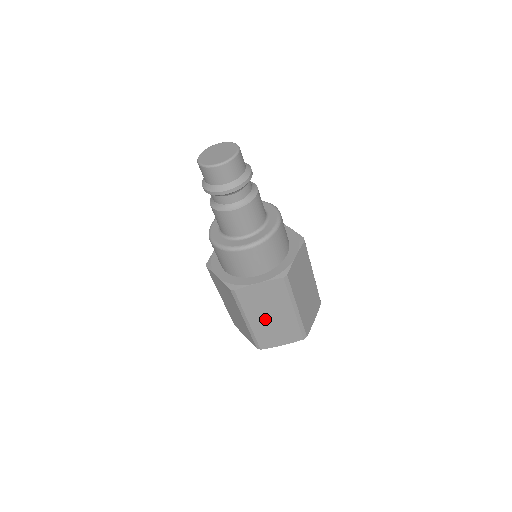
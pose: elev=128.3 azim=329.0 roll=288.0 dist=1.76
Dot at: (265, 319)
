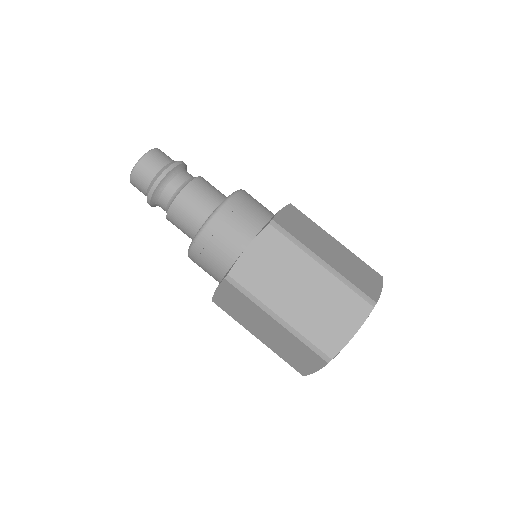
Dot at: (296, 300)
